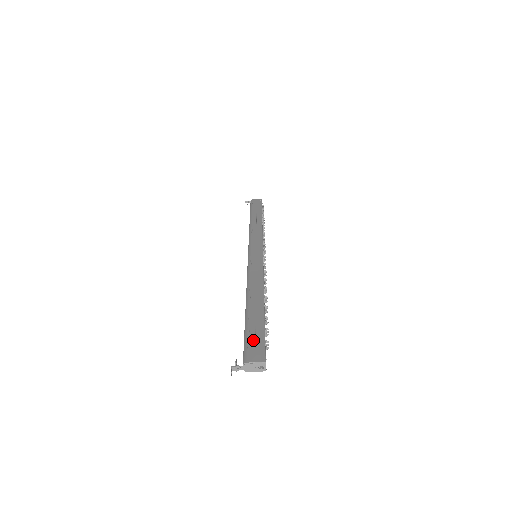
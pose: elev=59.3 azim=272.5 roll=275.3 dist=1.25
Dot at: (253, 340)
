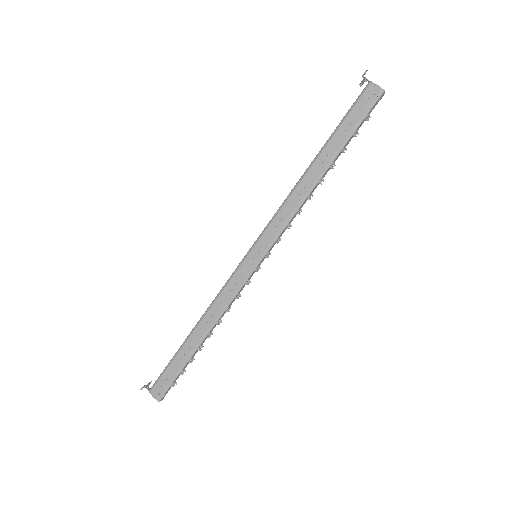
Dot at: occluded
